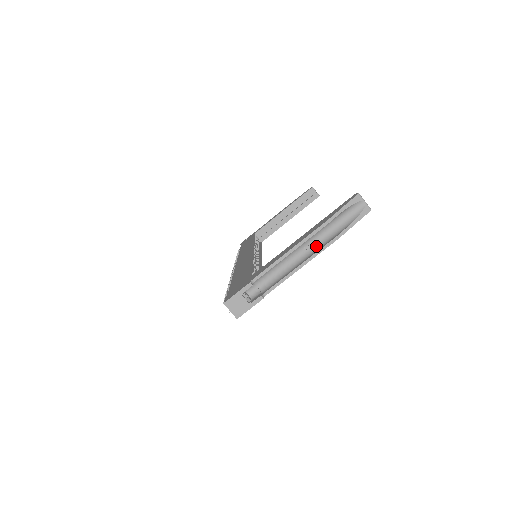
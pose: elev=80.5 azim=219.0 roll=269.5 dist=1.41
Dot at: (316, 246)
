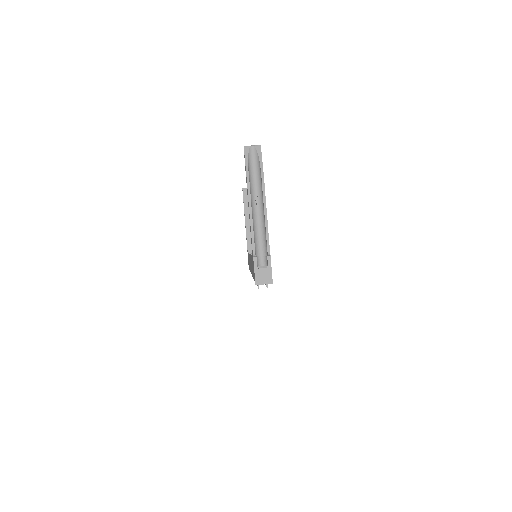
Dot at: (260, 197)
